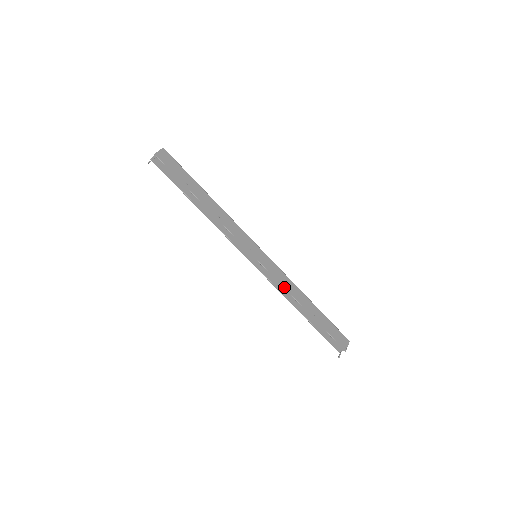
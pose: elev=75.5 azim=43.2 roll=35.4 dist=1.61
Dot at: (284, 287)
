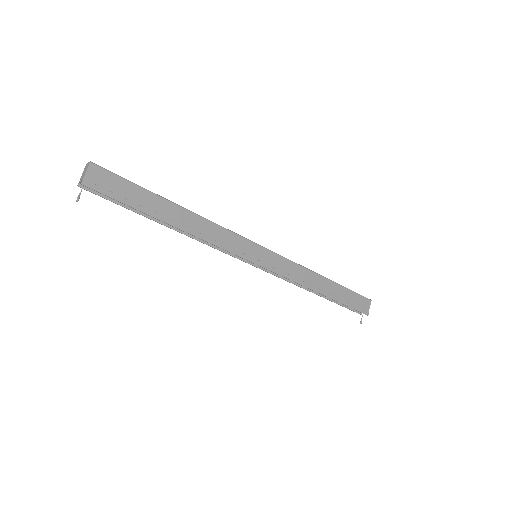
Dot at: (295, 281)
